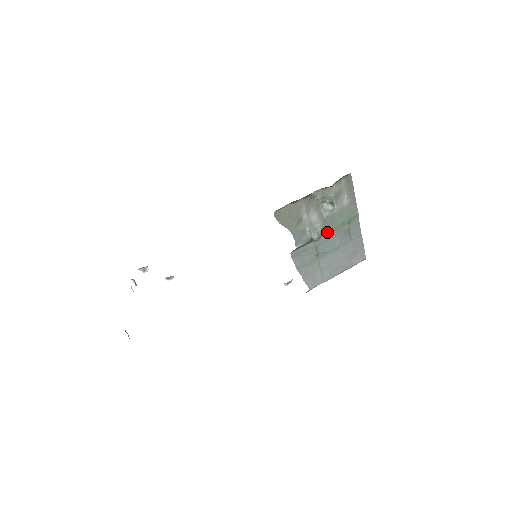
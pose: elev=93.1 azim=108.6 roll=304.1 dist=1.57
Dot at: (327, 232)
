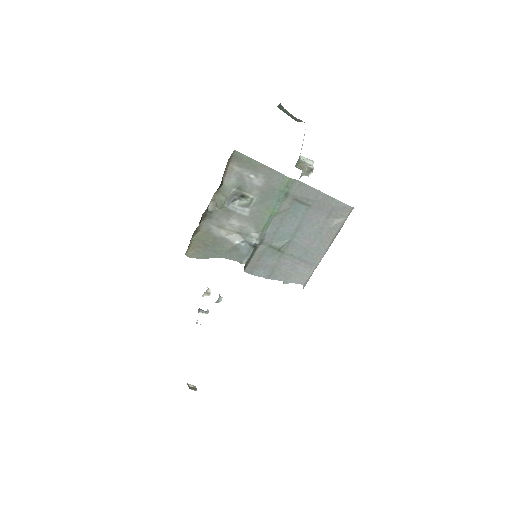
Dot at: (267, 225)
